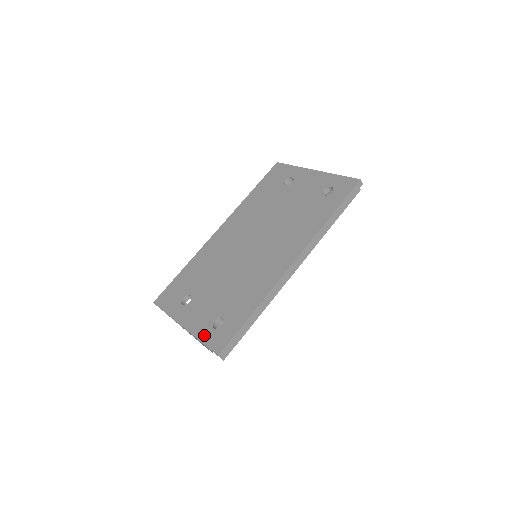
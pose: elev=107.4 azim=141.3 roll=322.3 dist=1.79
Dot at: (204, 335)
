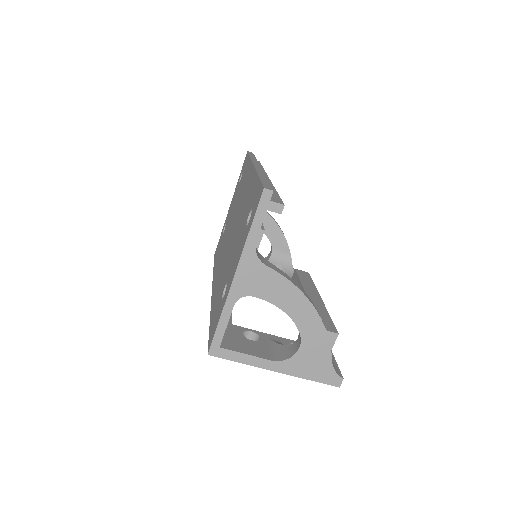
Dot at: (248, 229)
